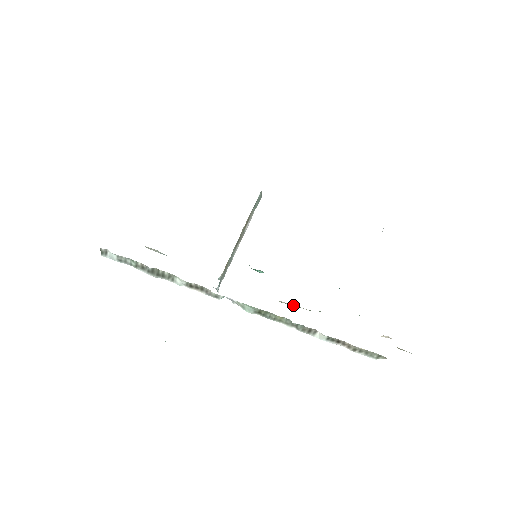
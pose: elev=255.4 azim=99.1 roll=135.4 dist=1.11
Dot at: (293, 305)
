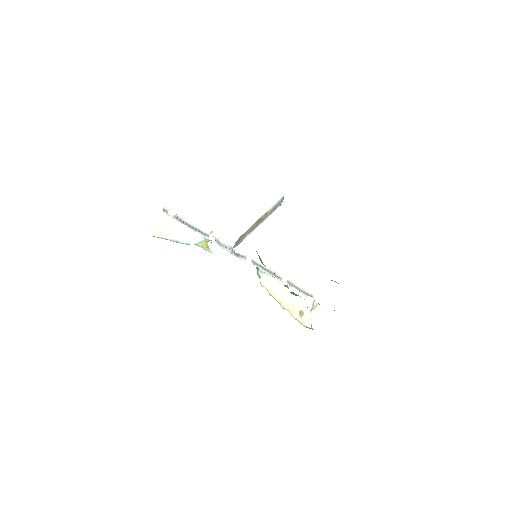
Dot at: (268, 280)
